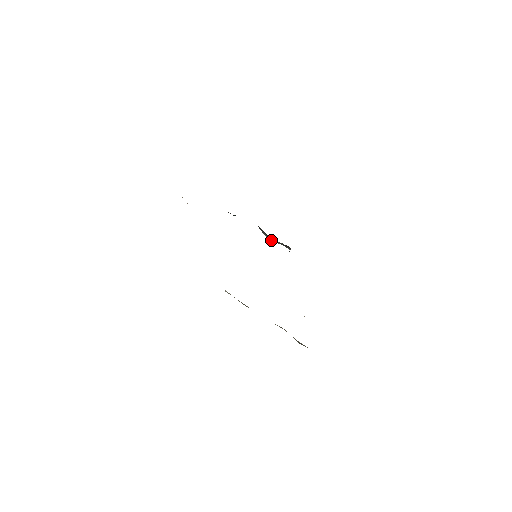
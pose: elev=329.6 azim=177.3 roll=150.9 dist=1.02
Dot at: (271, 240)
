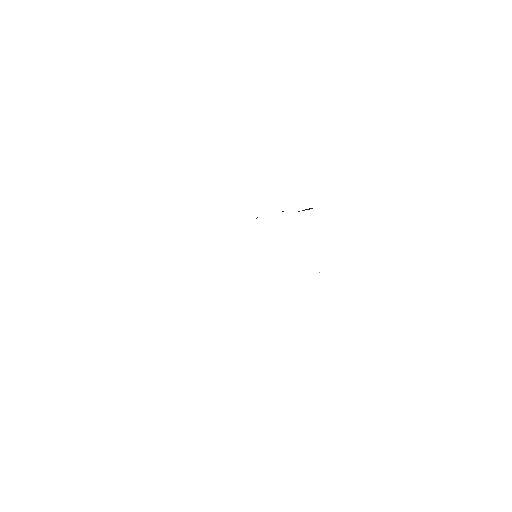
Dot at: occluded
